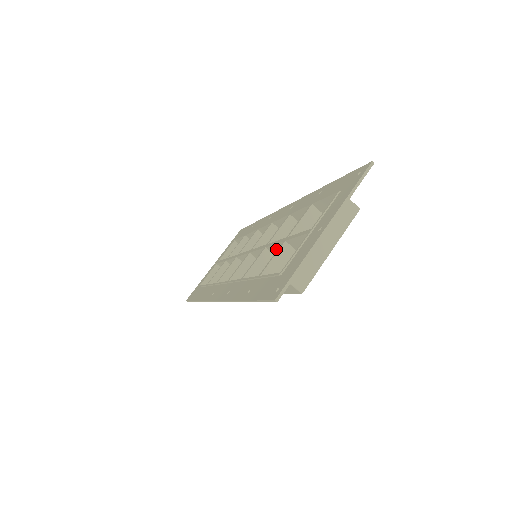
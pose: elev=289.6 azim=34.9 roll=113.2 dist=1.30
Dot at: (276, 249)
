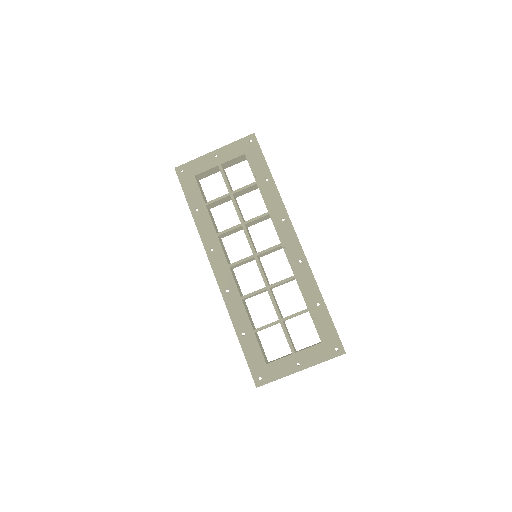
Dot at: (272, 300)
